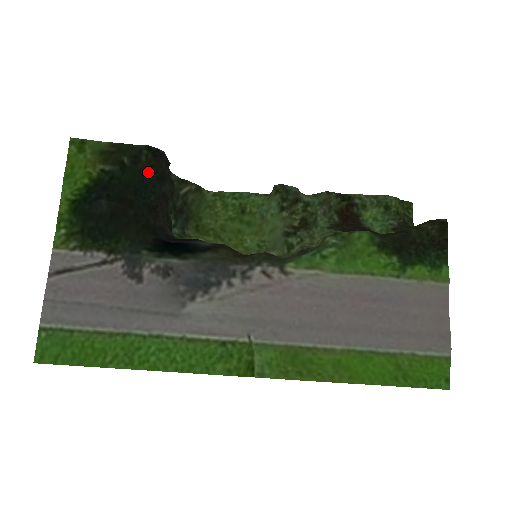
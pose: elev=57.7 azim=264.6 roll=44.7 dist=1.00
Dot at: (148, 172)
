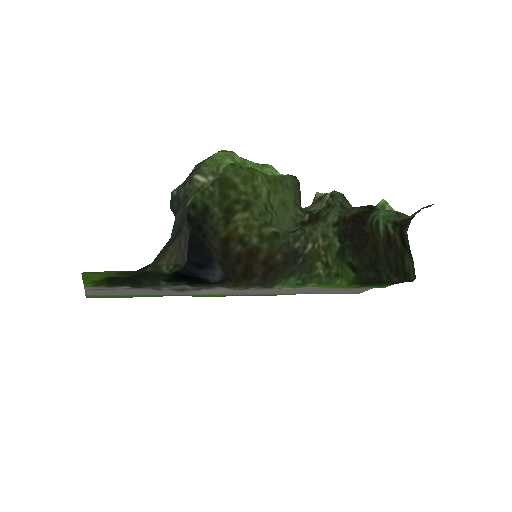
Dot at: (166, 251)
